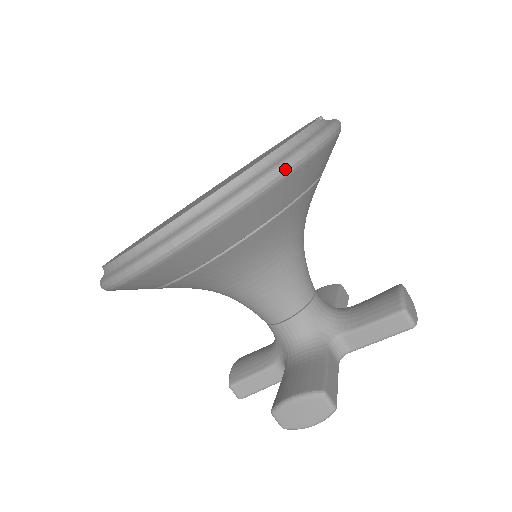
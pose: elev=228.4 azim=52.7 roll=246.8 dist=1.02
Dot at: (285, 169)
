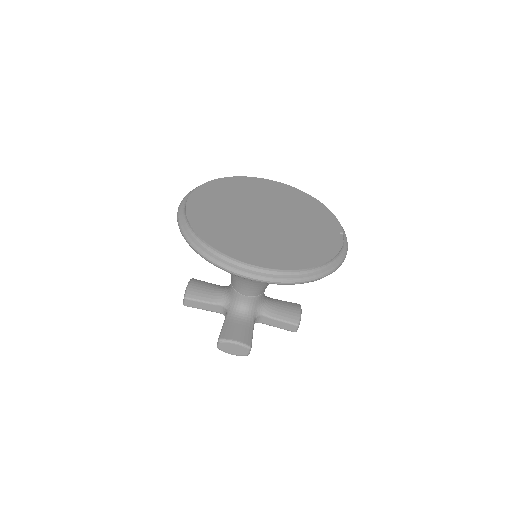
Dot at: occluded
